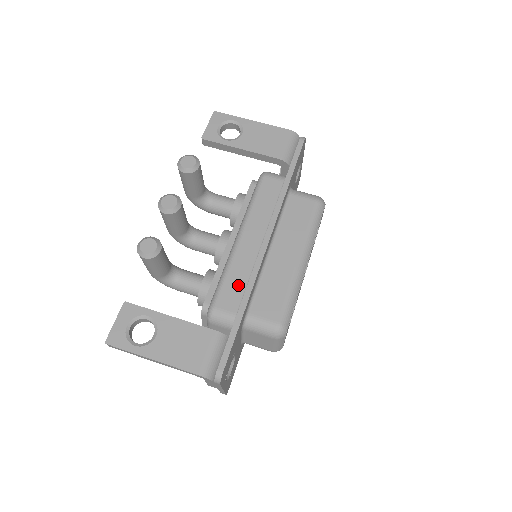
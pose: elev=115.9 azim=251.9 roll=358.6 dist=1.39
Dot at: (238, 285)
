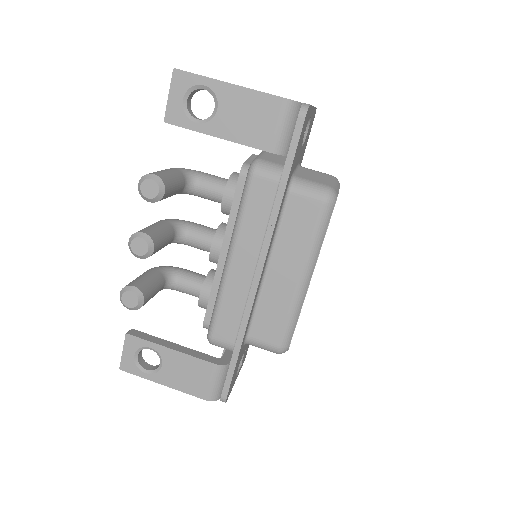
Dot at: (233, 316)
